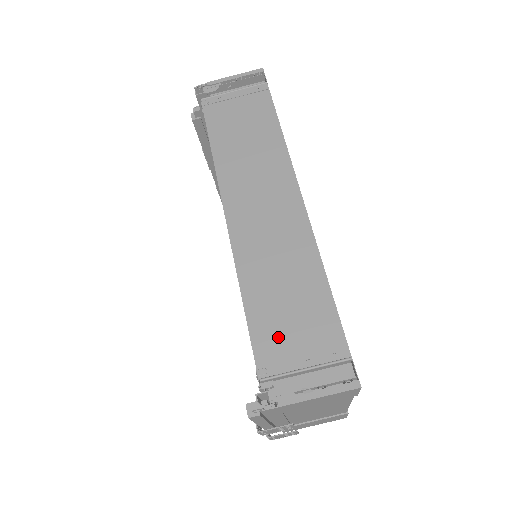
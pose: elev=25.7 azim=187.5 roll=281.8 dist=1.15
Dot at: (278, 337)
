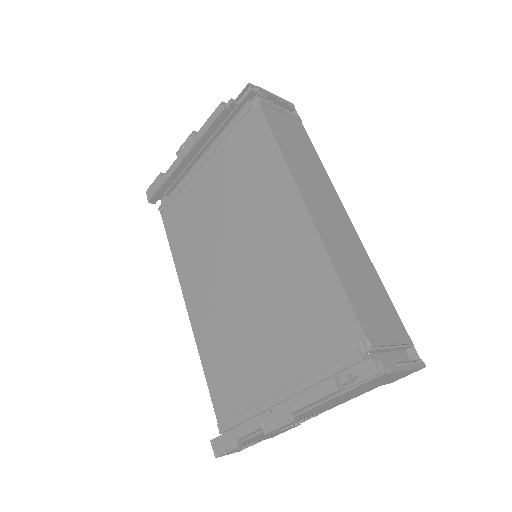
Dot at: (370, 316)
